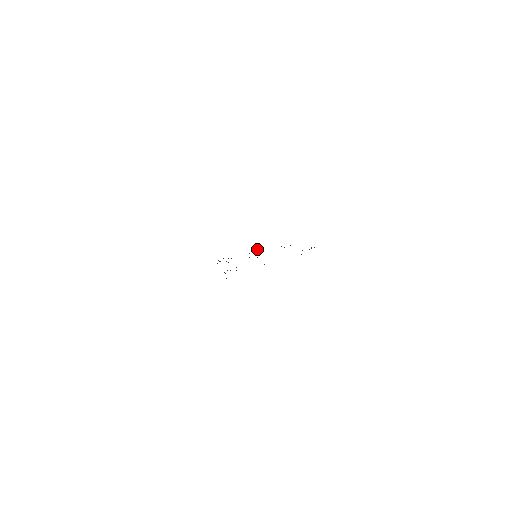
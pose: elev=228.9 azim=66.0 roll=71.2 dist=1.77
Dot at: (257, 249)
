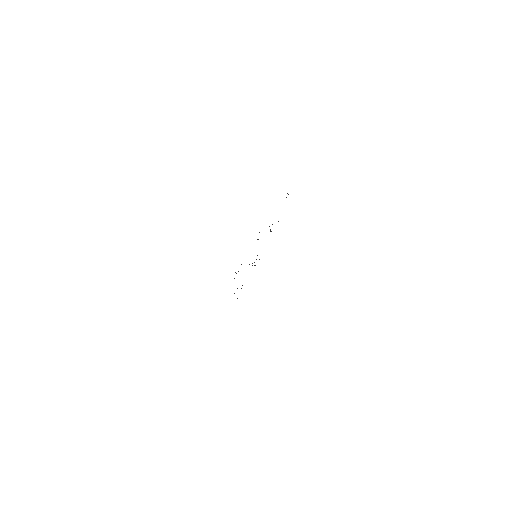
Dot at: occluded
